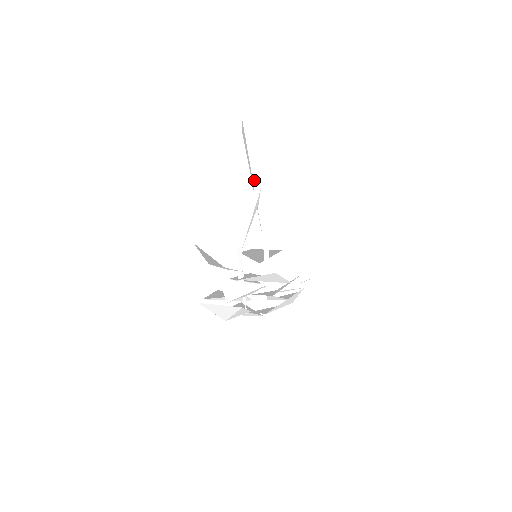
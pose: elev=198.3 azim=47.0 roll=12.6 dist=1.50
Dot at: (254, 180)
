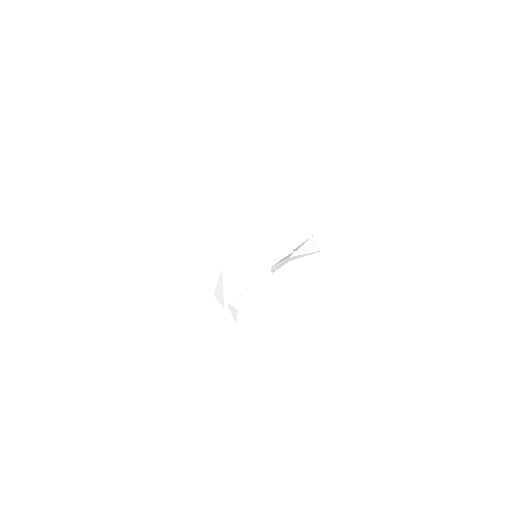
Dot at: (294, 250)
